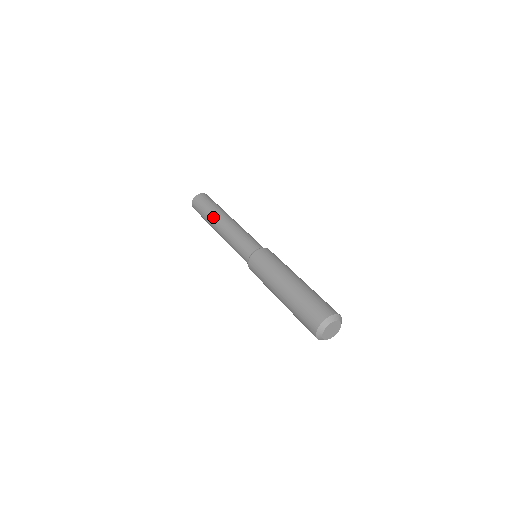
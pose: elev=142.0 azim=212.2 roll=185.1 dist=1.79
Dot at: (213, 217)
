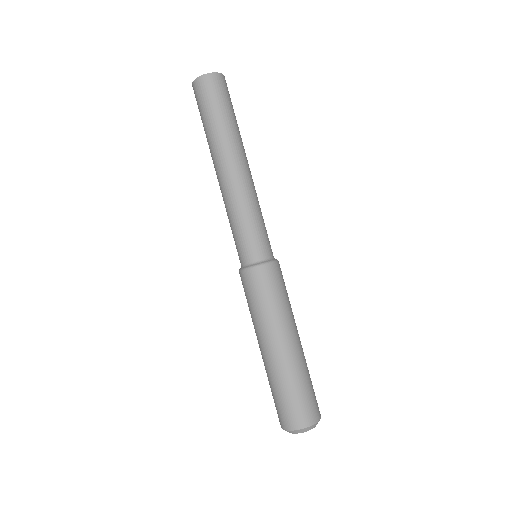
Dot at: (223, 145)
